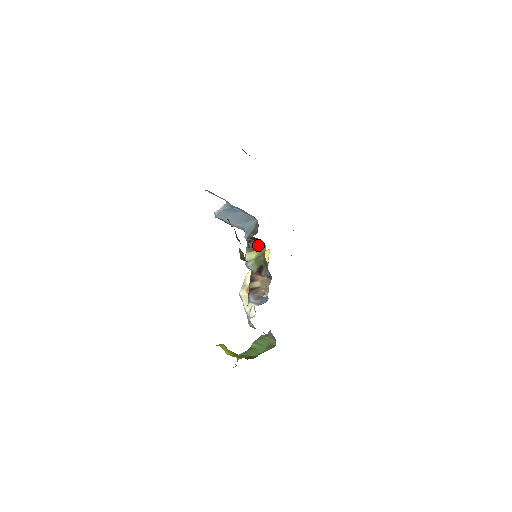
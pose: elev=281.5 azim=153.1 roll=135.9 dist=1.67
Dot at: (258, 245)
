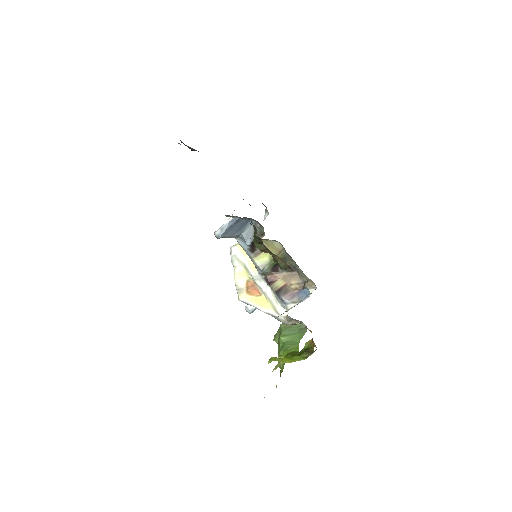
Dot at: occluded
